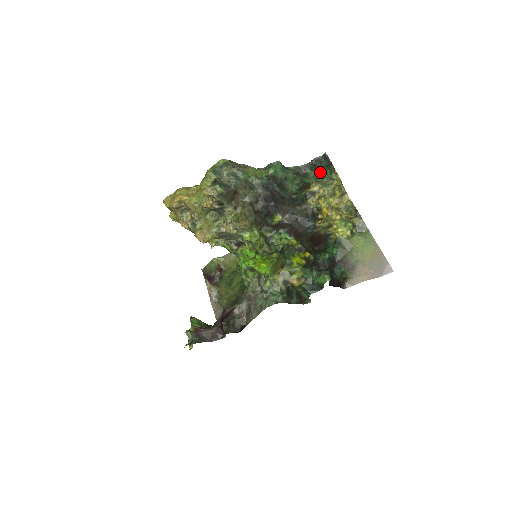
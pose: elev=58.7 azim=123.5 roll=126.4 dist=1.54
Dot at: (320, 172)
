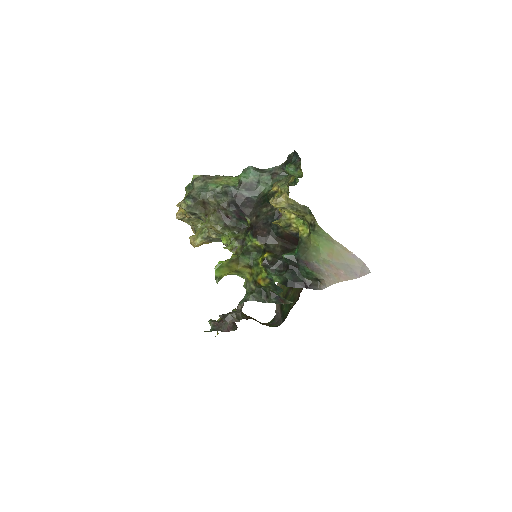
Dot at: occluded
